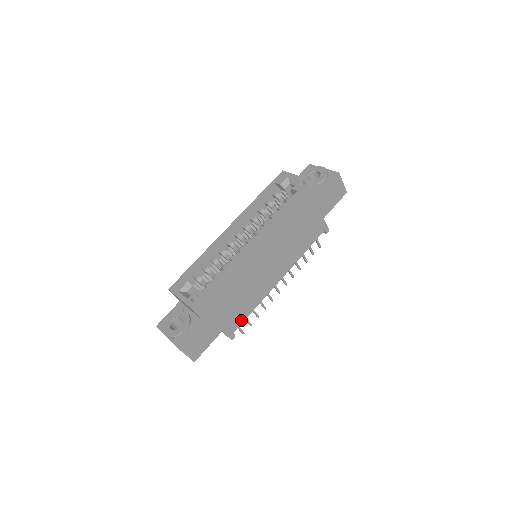
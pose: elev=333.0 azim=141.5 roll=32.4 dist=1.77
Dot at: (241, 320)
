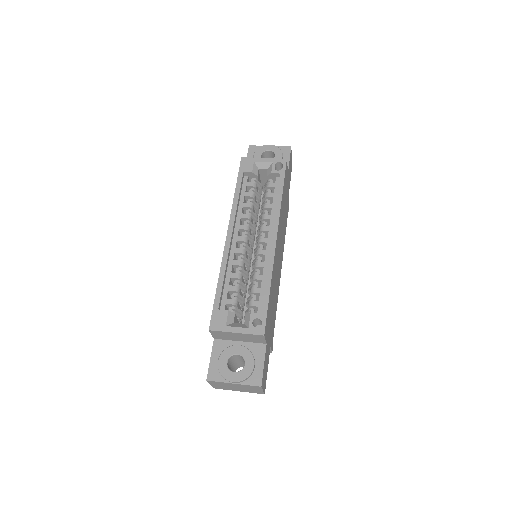
Dot at: occluded
